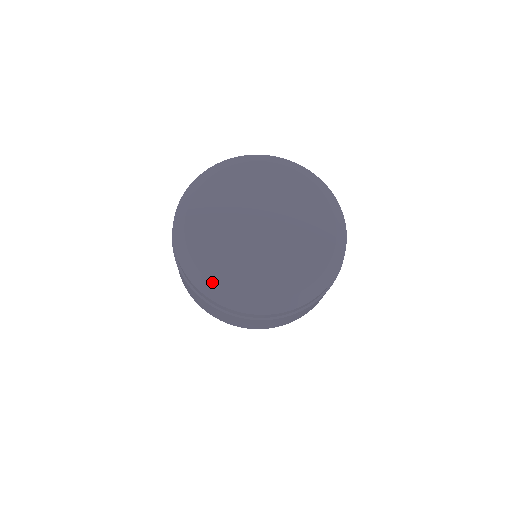
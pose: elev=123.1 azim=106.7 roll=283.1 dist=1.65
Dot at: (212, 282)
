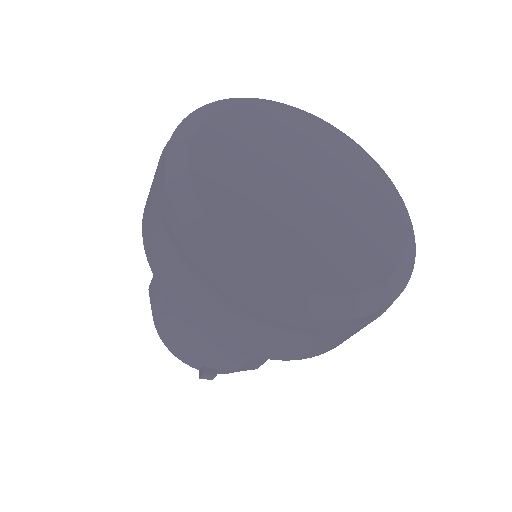
Dot at: (190, 162)
